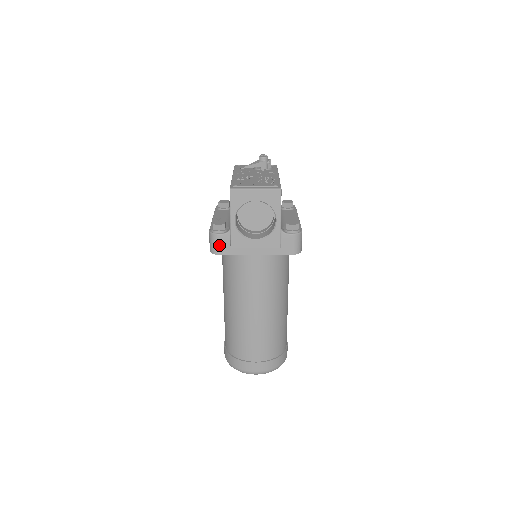
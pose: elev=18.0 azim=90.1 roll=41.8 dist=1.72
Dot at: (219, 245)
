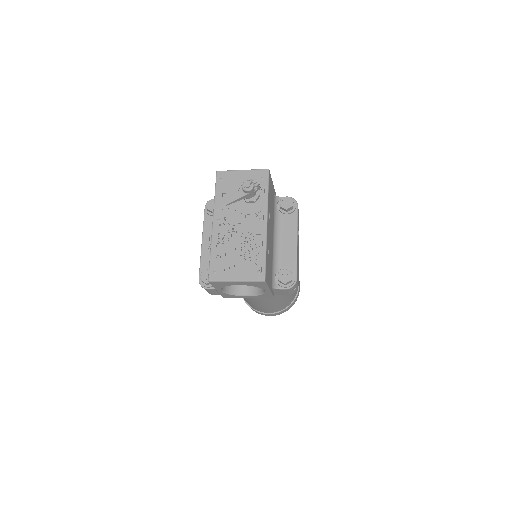
Dot at: (211, 292)
